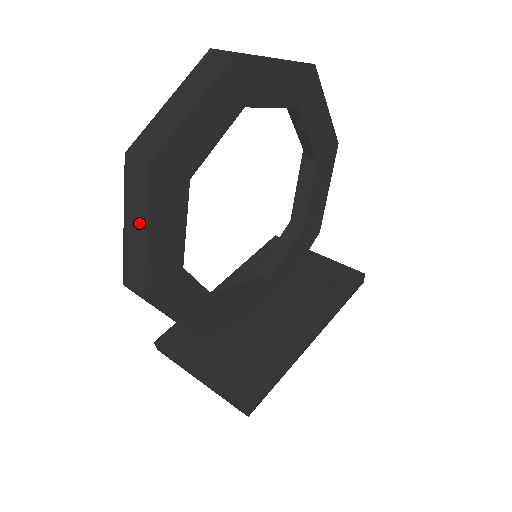
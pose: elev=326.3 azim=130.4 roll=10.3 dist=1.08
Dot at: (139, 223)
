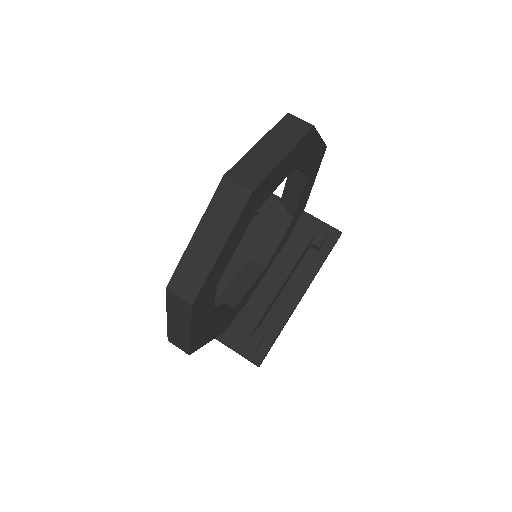
Dot at: (183, 325)
